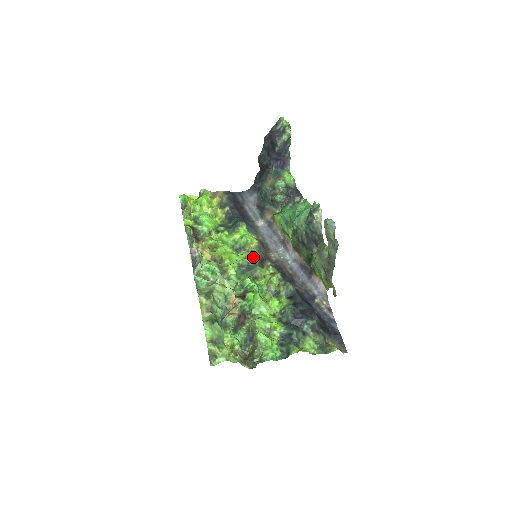
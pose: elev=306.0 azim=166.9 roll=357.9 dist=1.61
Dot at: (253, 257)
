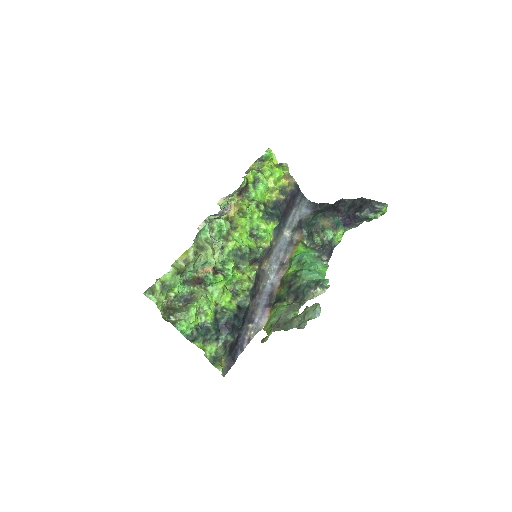
Dot at: (254, 253)
